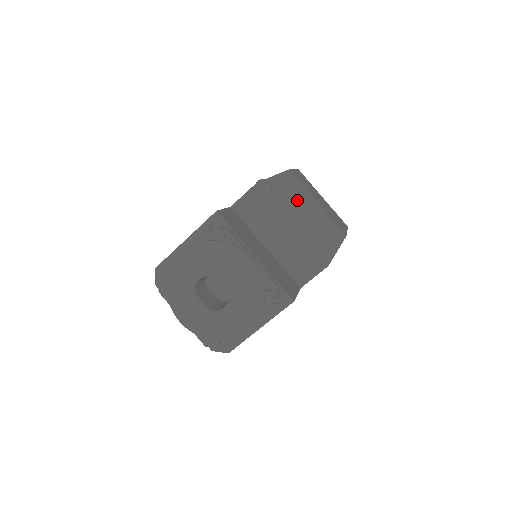
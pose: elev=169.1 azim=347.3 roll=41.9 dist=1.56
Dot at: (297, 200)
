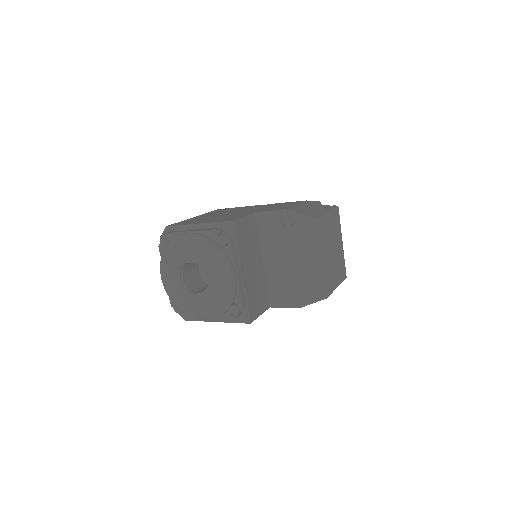
Dot at: (308, 245)
